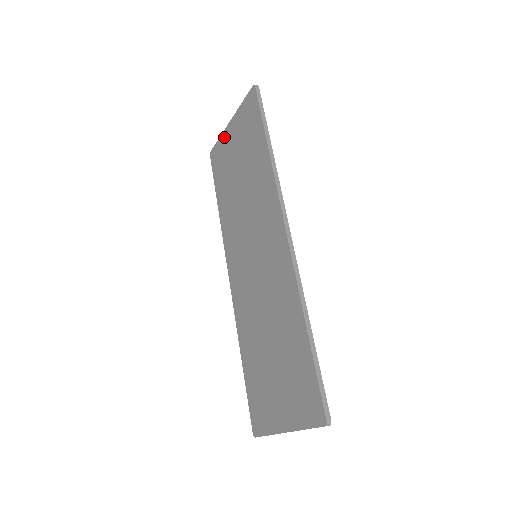
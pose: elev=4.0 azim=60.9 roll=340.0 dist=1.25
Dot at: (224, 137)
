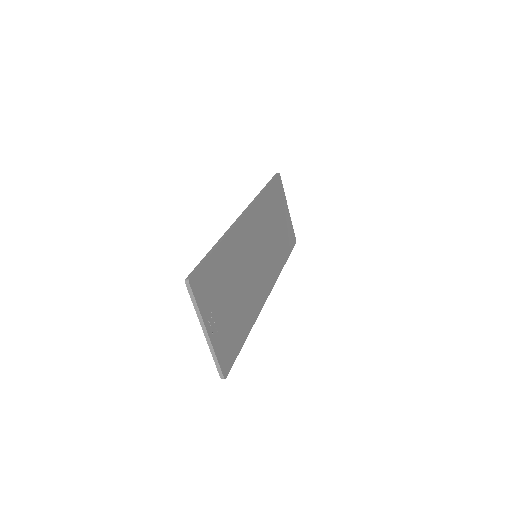
Dot at: occluded
